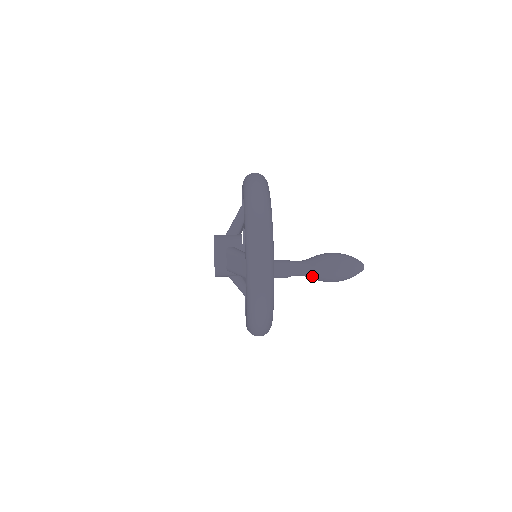
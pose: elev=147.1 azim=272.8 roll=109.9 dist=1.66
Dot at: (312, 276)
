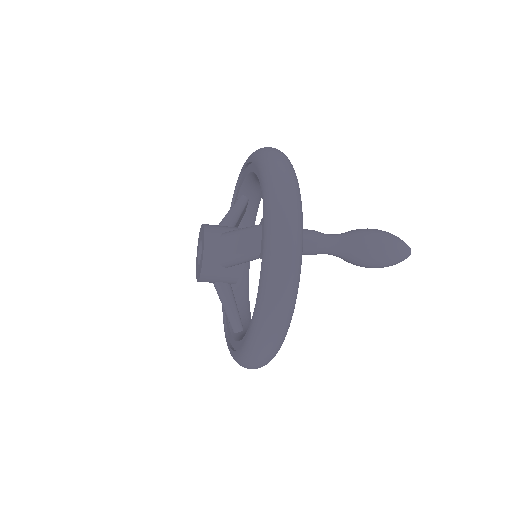
Dot at: (350, 252)
